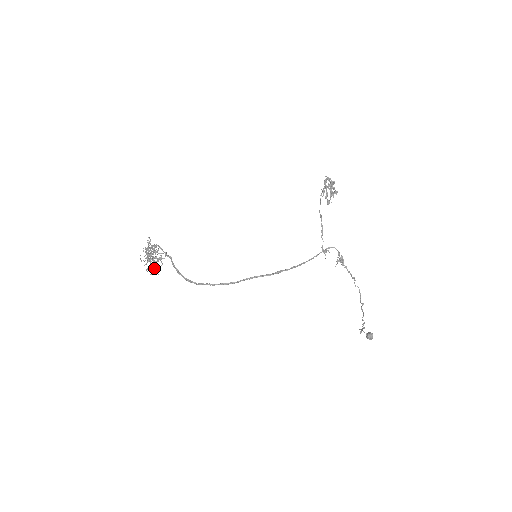
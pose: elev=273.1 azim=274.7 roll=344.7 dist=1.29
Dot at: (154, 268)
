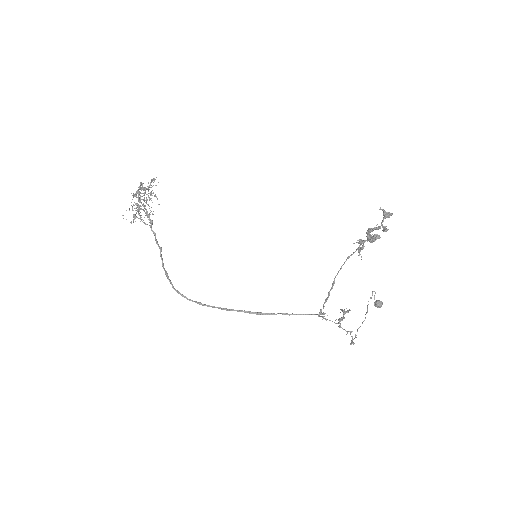
Dot at: occluded
